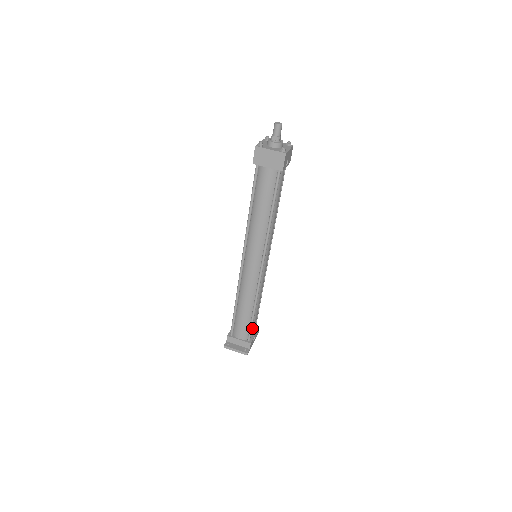
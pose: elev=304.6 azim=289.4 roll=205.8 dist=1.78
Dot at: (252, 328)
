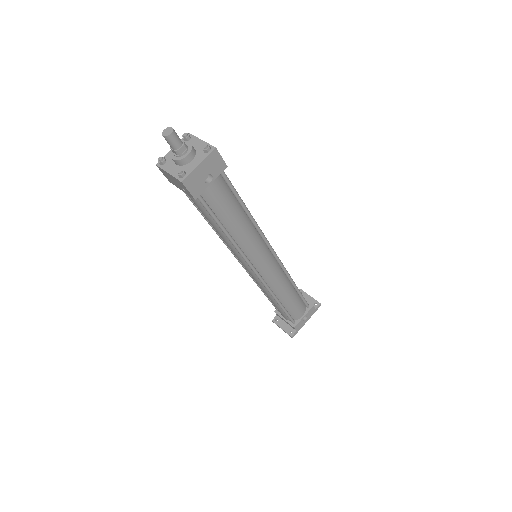
Dot at: (293, 313)
